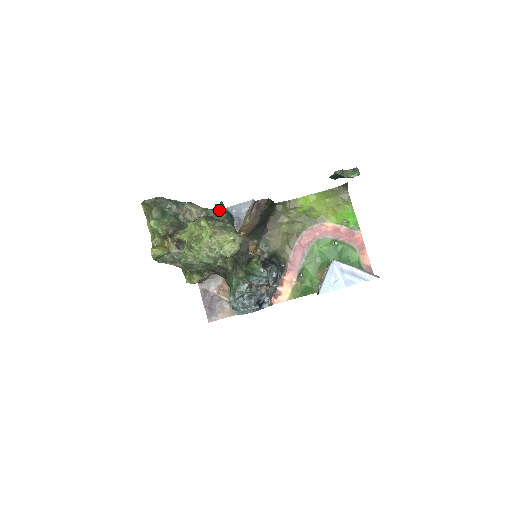
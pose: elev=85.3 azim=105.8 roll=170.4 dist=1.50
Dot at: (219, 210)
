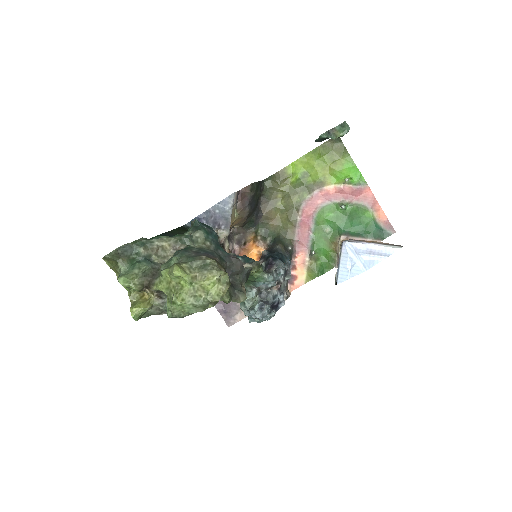
Dot at: (195, 233)
